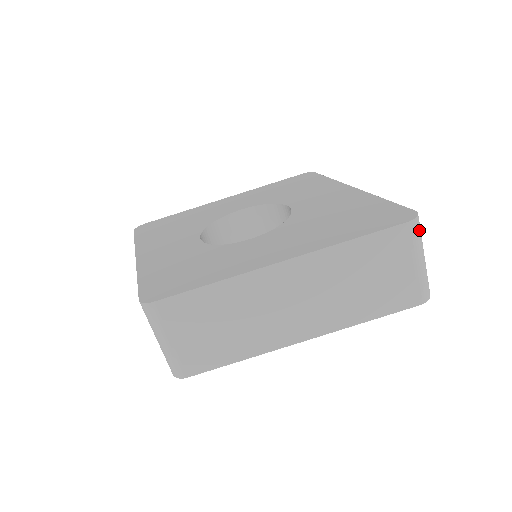
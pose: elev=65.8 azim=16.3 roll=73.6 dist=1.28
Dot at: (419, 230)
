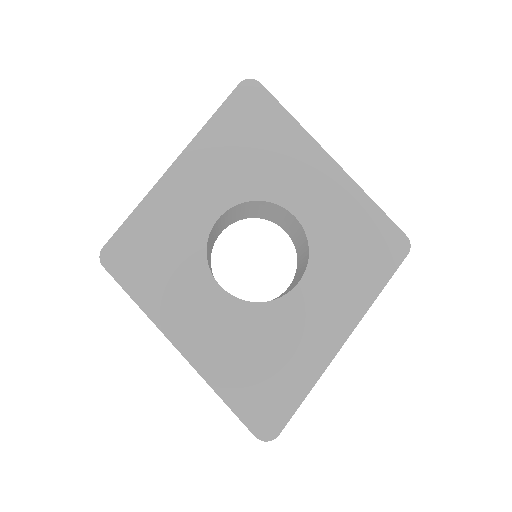
Dot at: occluded
